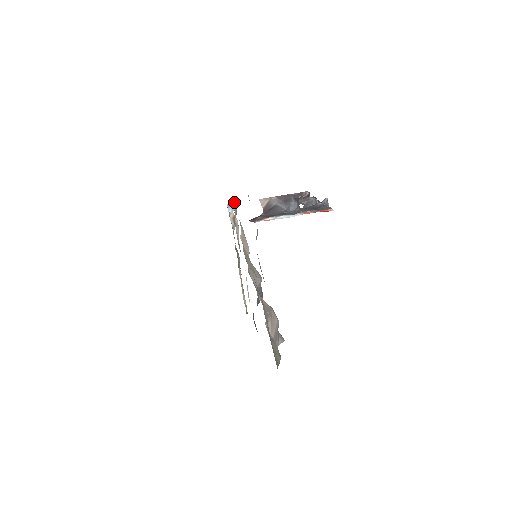
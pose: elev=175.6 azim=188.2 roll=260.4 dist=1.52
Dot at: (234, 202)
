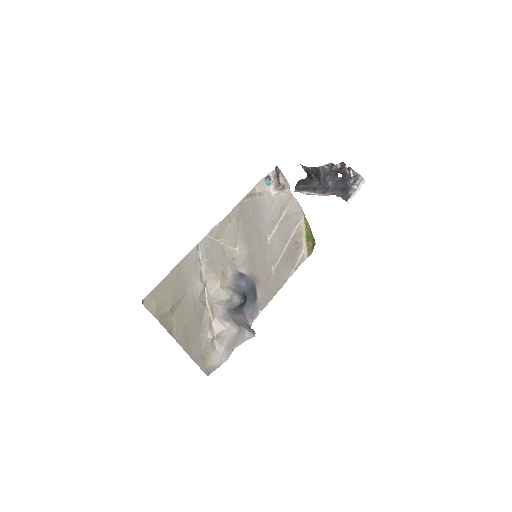
Dot at: (223, 221)
